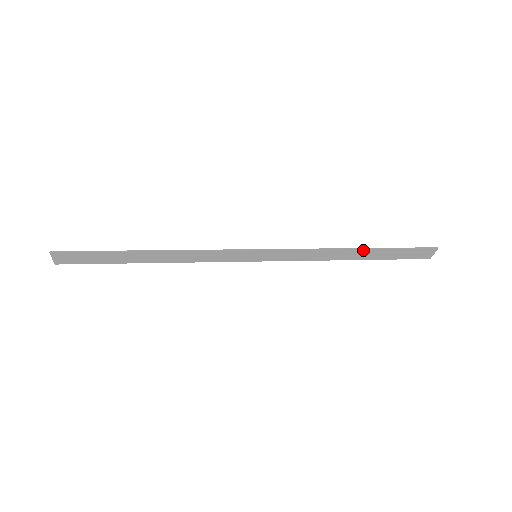
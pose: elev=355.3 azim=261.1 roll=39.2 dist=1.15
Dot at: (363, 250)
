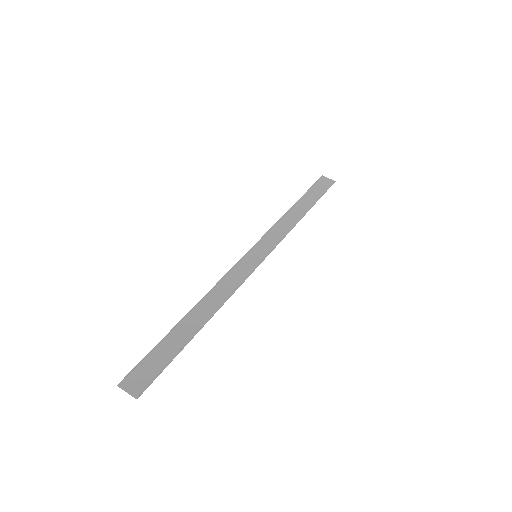
Dot at: (308, 209)
